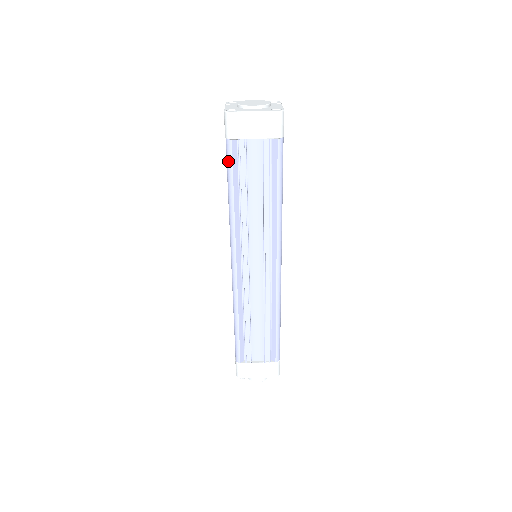
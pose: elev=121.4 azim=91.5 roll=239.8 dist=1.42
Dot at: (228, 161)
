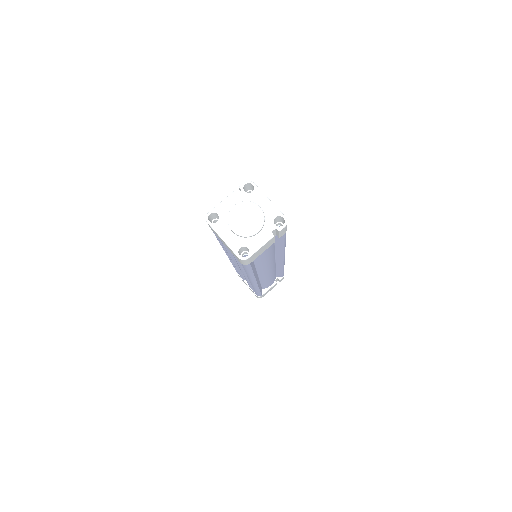
Dot at: occluded
